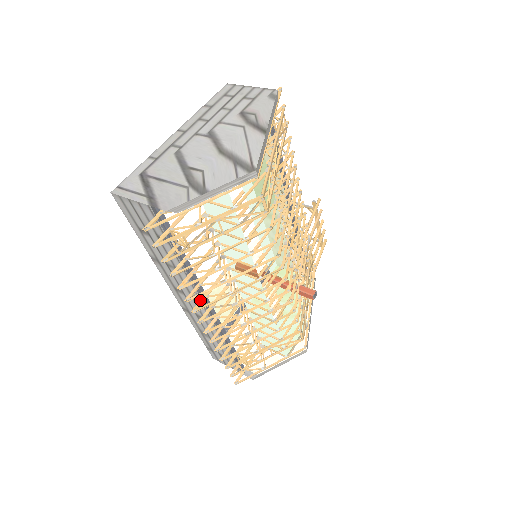
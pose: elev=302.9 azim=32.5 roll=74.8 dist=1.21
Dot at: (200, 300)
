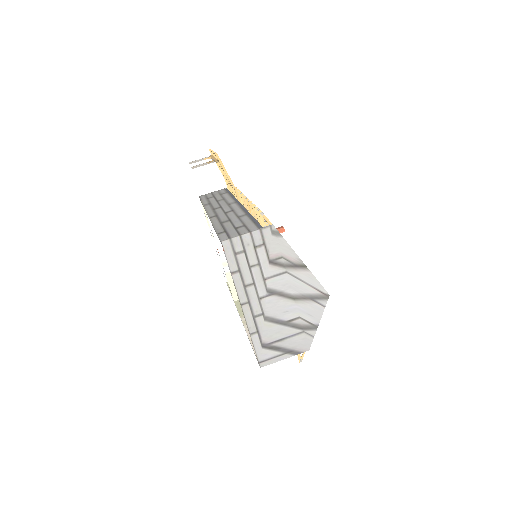
Dot at: occluded
